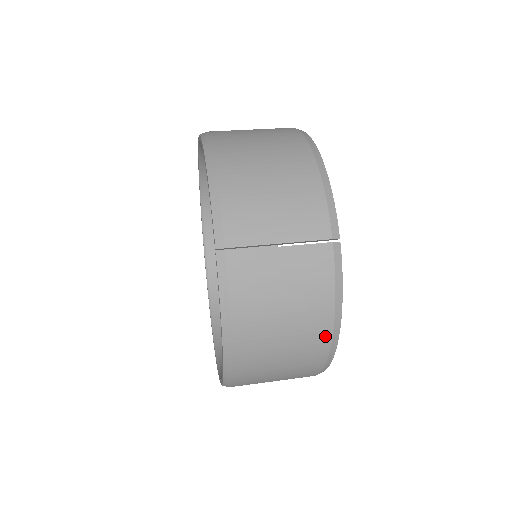
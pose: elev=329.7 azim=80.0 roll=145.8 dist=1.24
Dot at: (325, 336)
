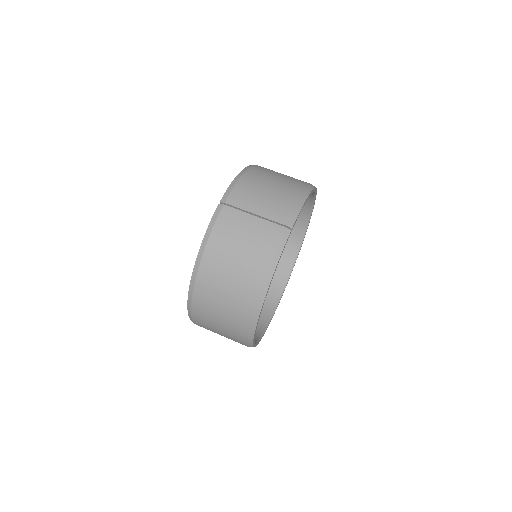
Dot at: (257, 286)
